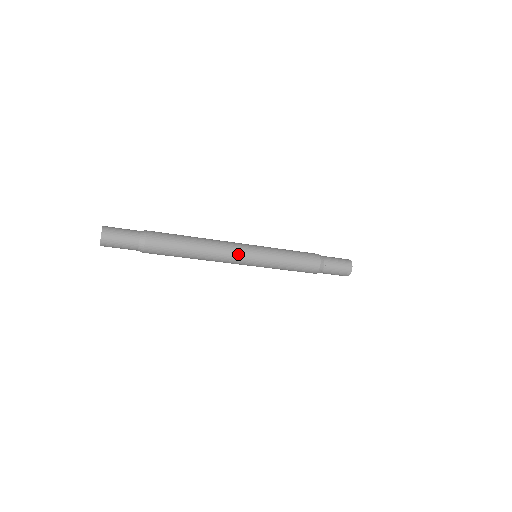
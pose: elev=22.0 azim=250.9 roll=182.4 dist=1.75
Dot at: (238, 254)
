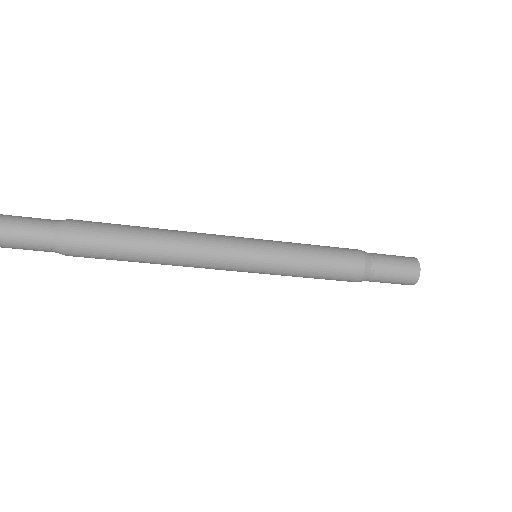
Dot at: (221, 265)
